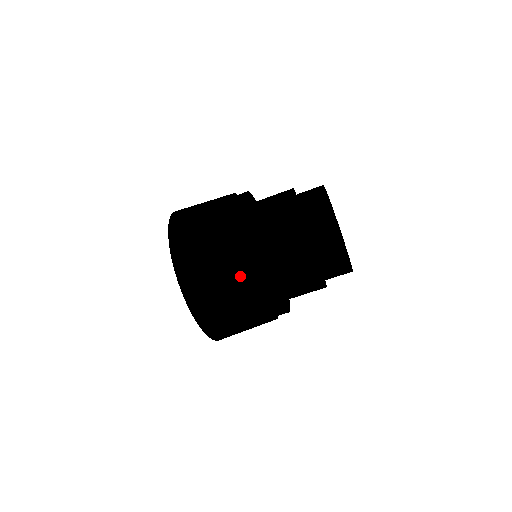
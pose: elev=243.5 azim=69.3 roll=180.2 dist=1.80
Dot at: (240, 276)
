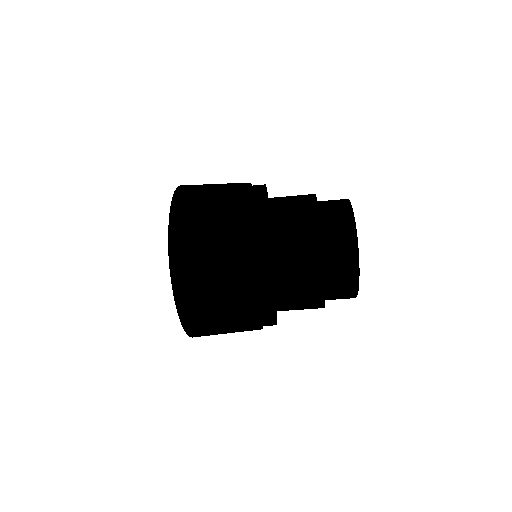
Dot at: (248, 325)
